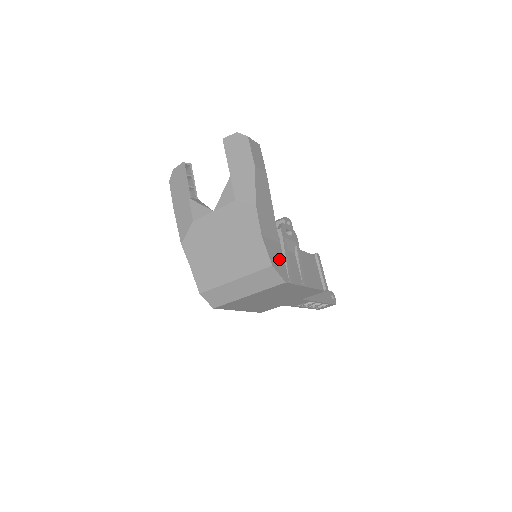
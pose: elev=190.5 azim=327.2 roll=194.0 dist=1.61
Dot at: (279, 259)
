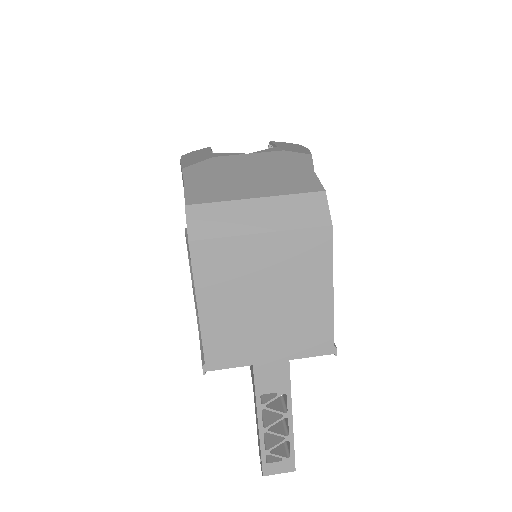
Dot at: occluded
